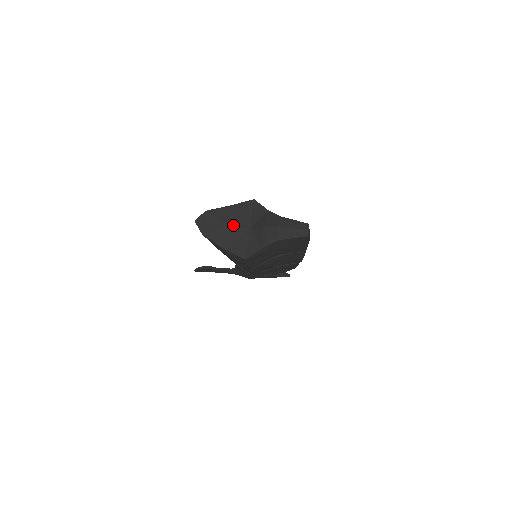
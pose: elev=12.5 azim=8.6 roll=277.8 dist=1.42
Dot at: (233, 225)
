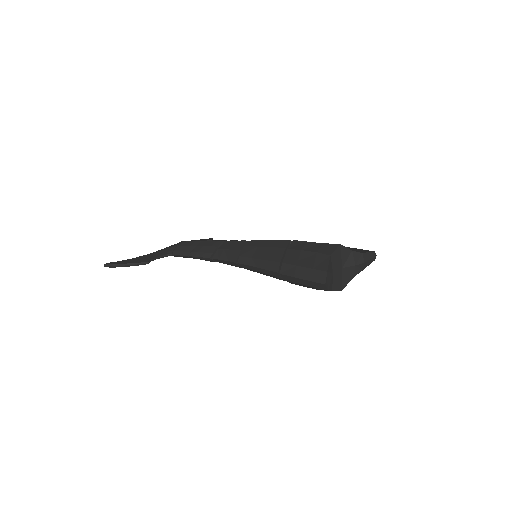
Dot at: (335, 271)
